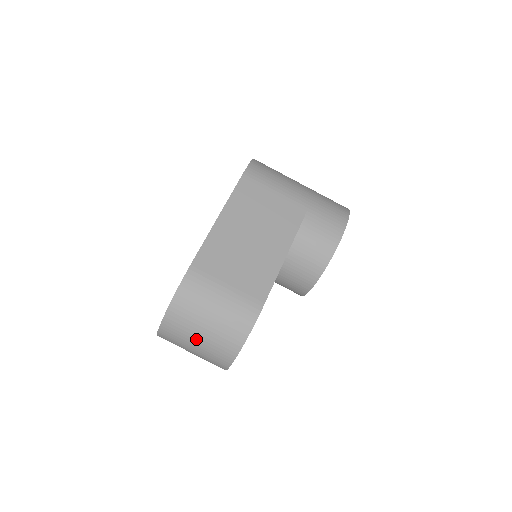
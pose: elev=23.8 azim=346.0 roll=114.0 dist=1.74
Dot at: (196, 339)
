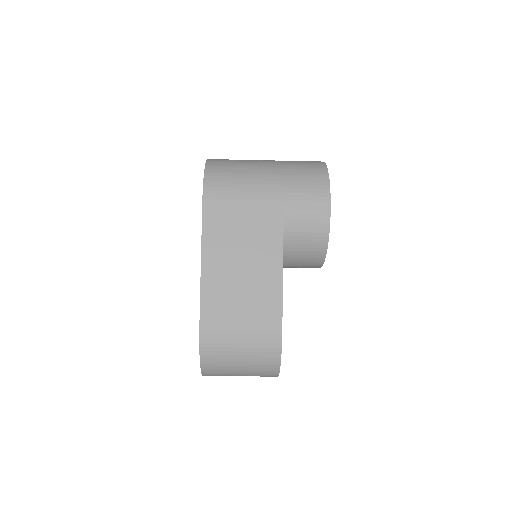
Dot at: (238, 374)
